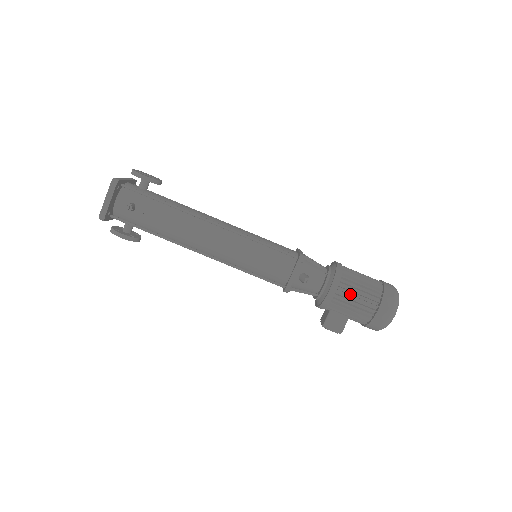
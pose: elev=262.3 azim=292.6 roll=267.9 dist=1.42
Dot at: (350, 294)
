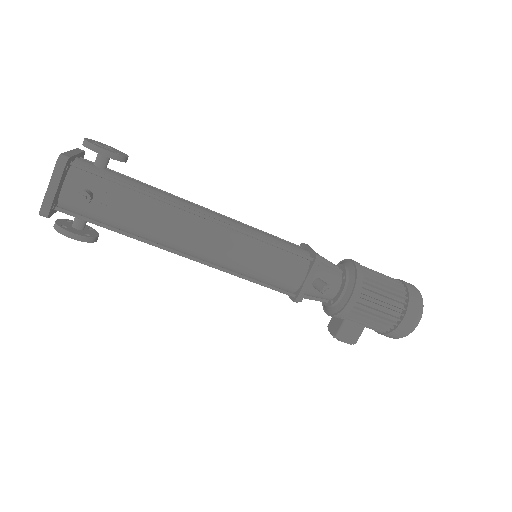
Dot at: (372, 301)
